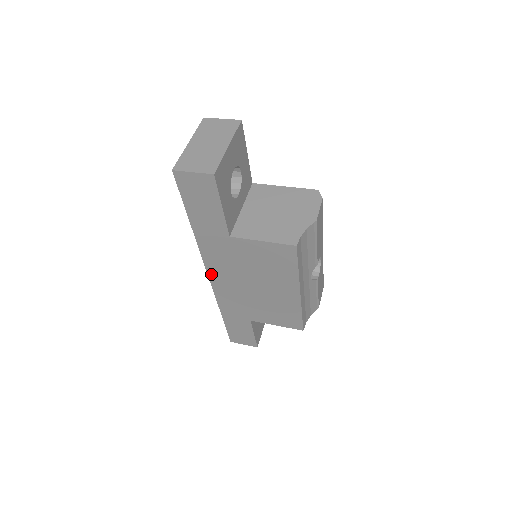
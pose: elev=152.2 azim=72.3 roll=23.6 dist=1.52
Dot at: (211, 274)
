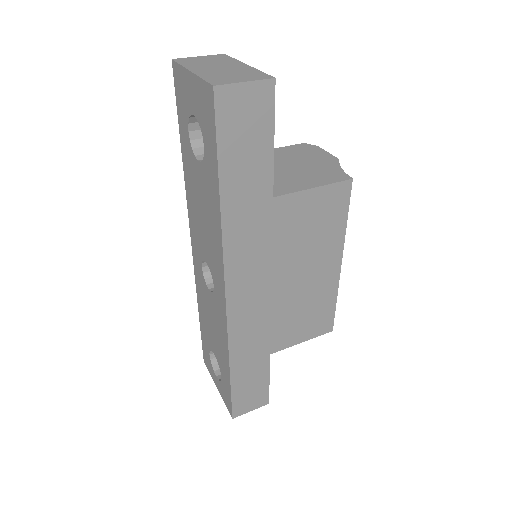
Dot at: (230, 290)
